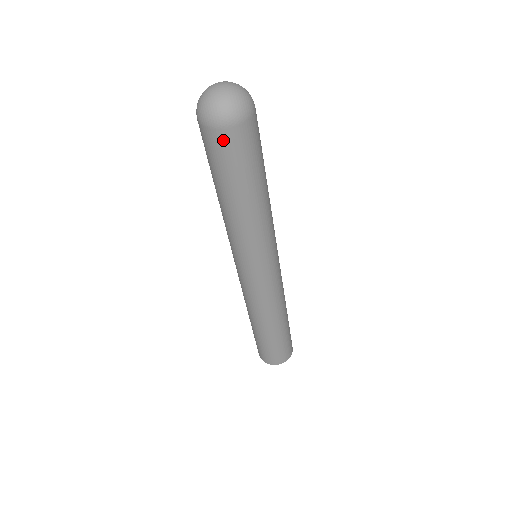
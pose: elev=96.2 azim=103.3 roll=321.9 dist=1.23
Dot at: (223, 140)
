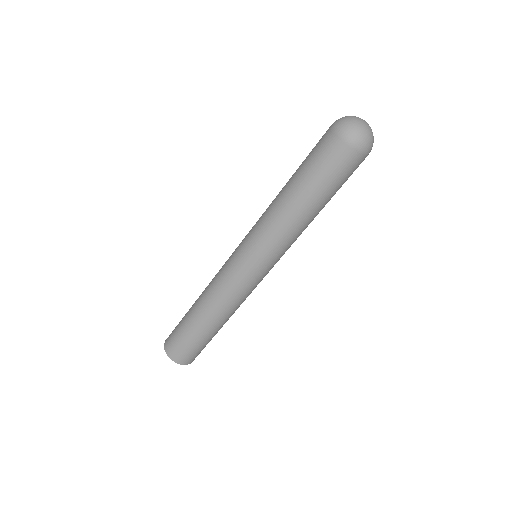
Dot at: (334, 147)
